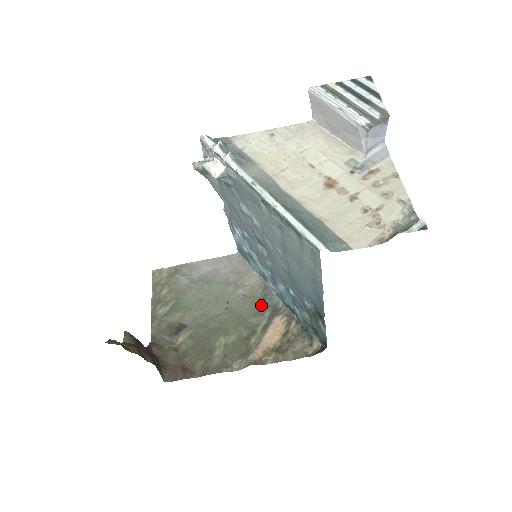
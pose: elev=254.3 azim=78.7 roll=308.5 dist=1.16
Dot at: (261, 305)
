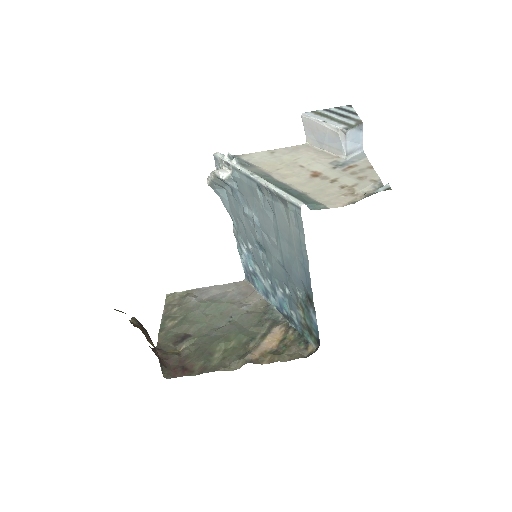
Dot at: (262, 318)
